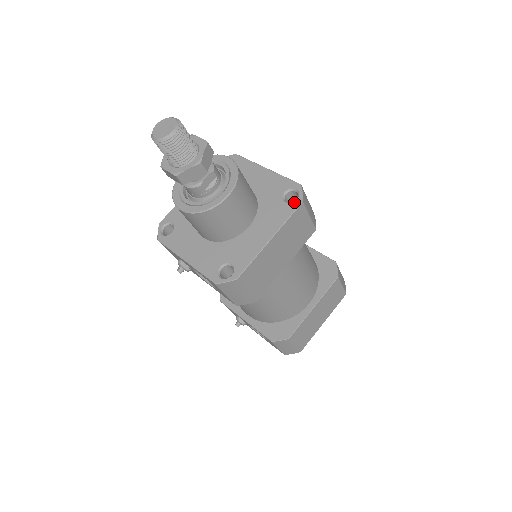
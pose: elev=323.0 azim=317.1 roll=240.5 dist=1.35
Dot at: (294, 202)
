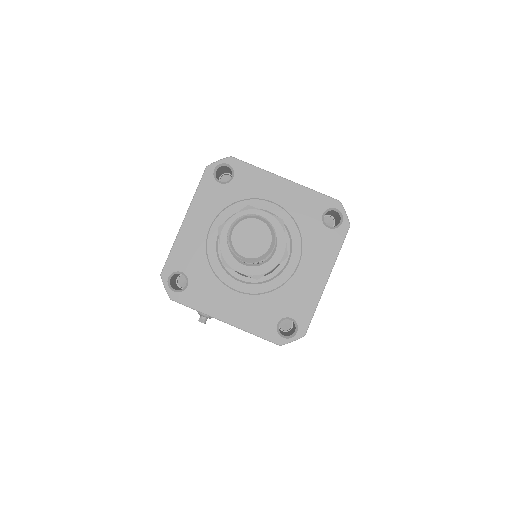
Dot at: (340, 227)
